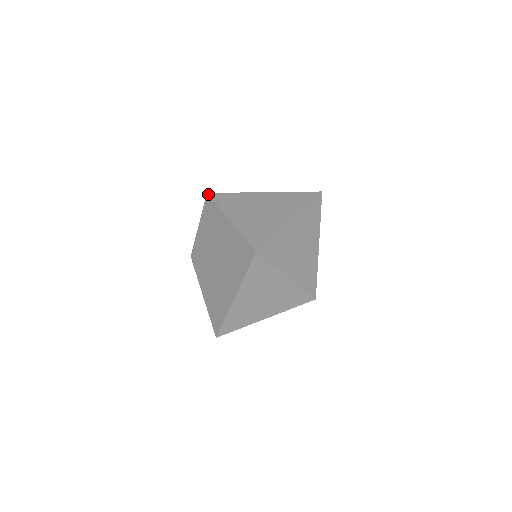
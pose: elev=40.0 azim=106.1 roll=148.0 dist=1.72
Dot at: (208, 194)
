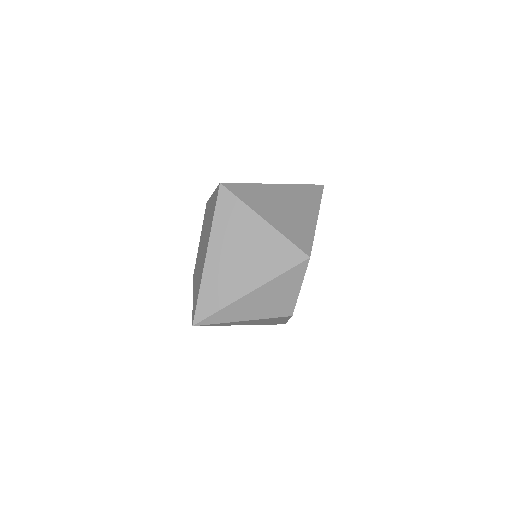
Dot at: occluded
